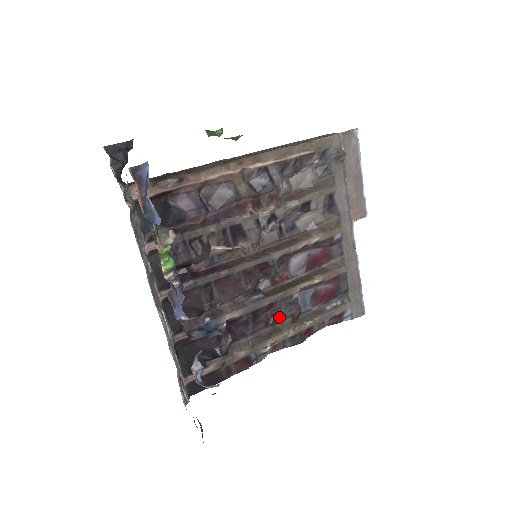
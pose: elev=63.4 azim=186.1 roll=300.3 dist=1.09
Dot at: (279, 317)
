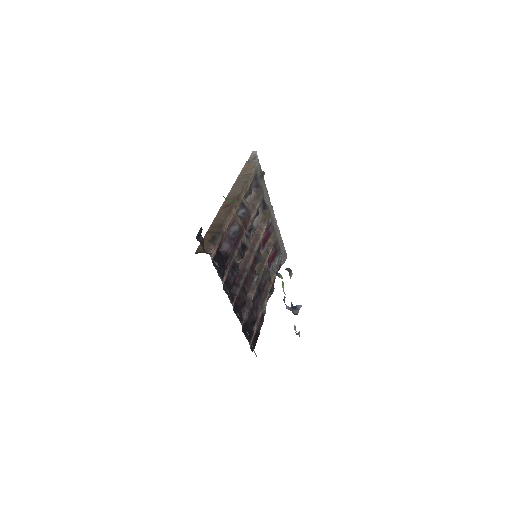
Dot at: (264, 283)
